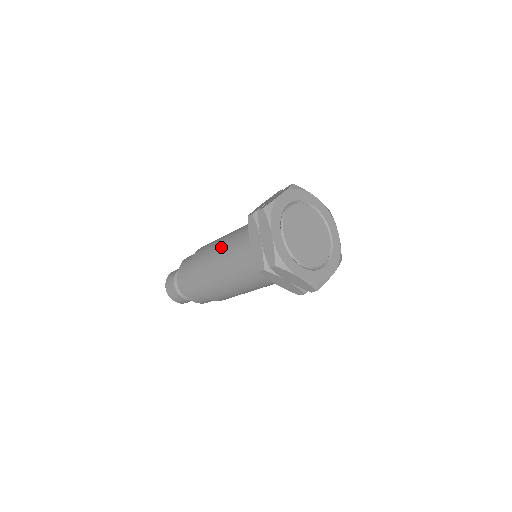
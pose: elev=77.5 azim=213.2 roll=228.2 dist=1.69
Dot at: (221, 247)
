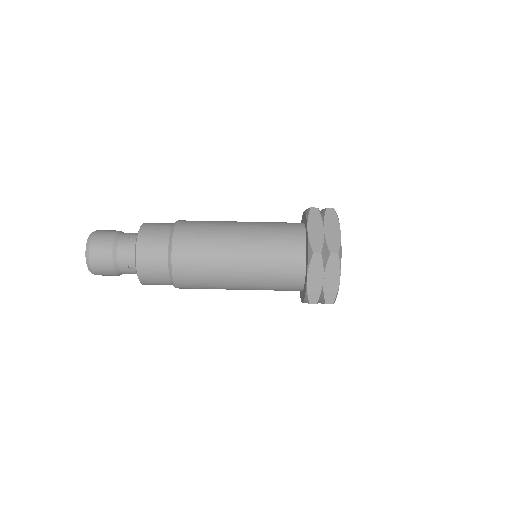
Dot at: (240, 224)
